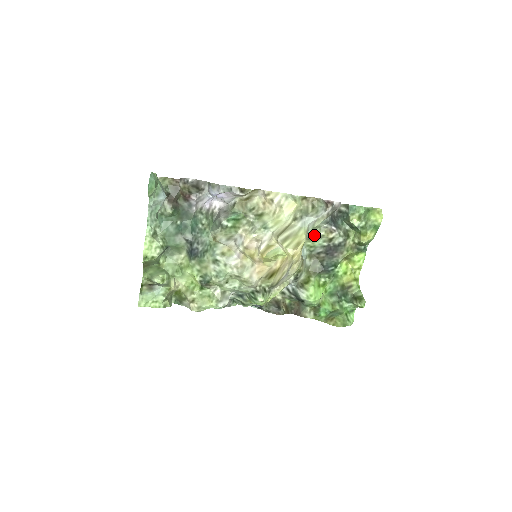
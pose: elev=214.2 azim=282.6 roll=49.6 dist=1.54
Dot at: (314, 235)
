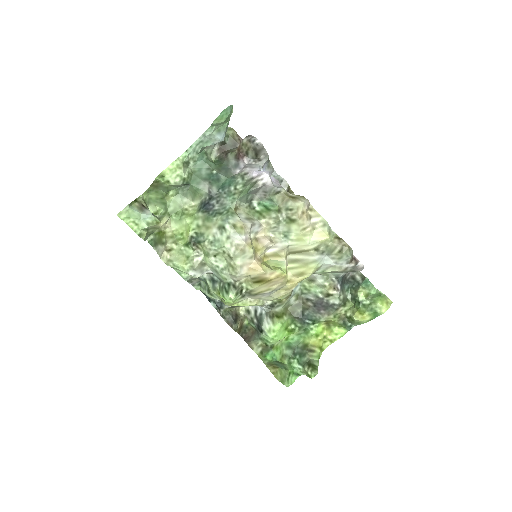
Dot at: (318, 279)
